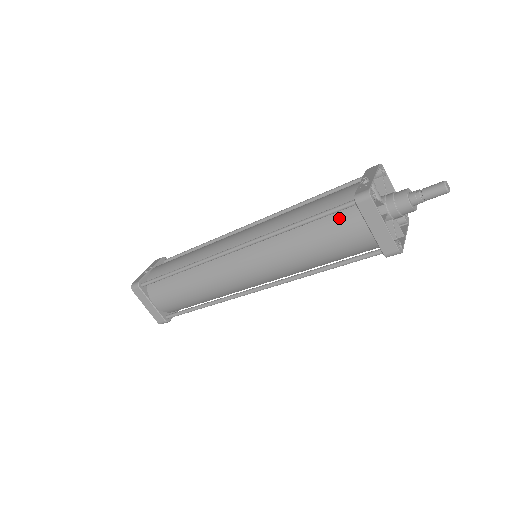
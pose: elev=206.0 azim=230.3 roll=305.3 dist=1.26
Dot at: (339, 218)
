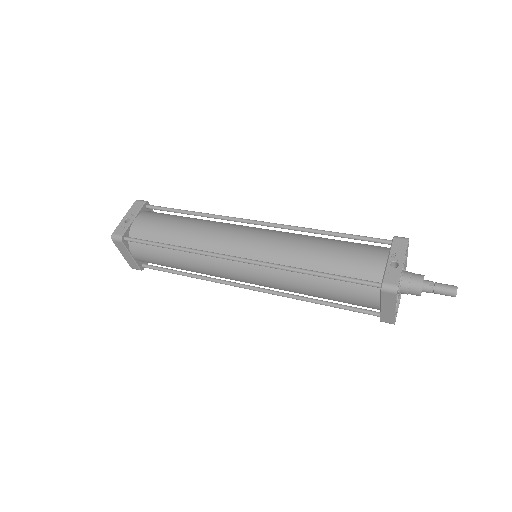
Dot at: (358, 286)
